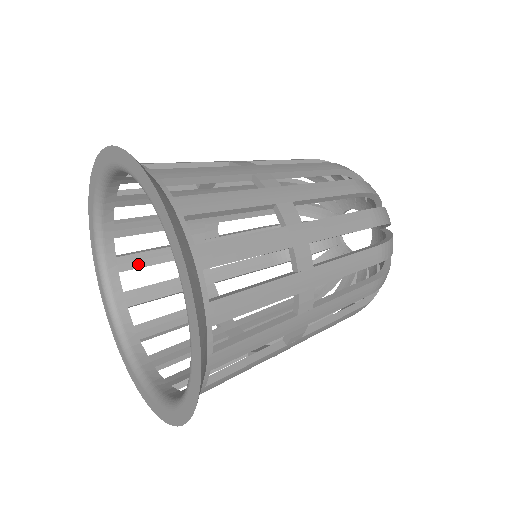
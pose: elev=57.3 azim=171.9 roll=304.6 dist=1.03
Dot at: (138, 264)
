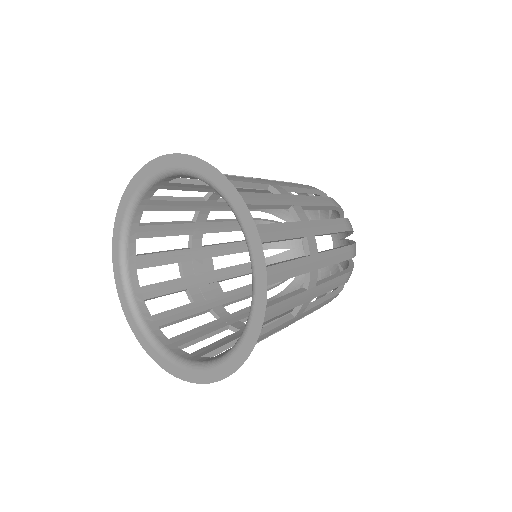
Dot at: (171, 319)
